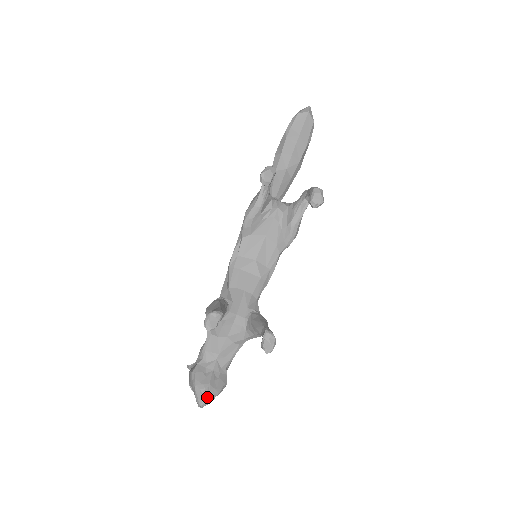
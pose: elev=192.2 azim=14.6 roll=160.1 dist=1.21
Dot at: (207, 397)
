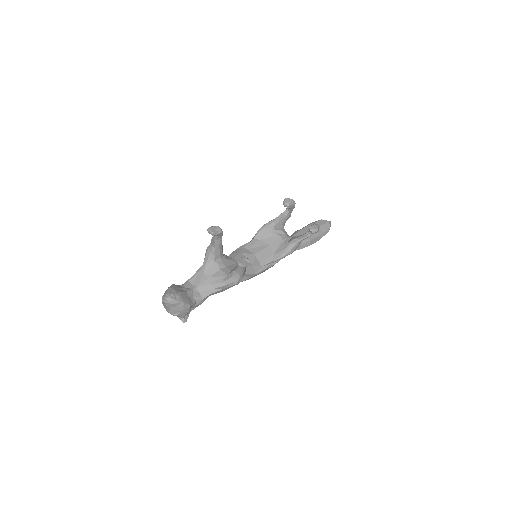
Dot at: (174, 296)
